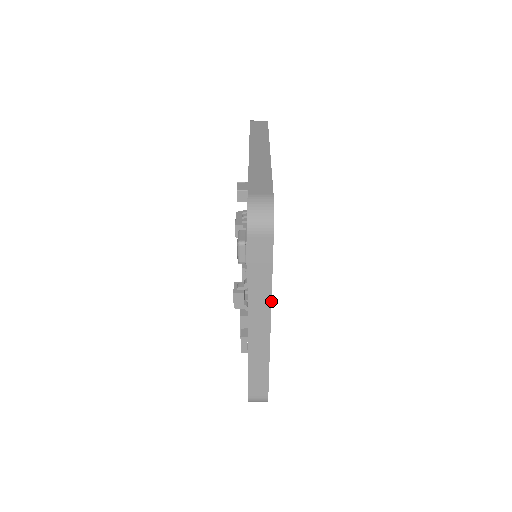
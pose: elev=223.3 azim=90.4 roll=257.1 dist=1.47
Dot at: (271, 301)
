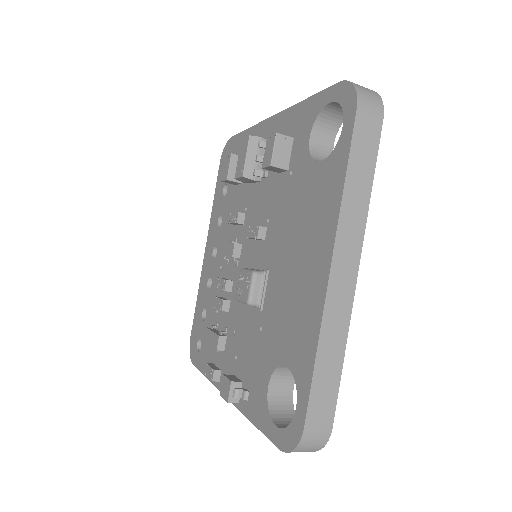
Dot at: occluded
